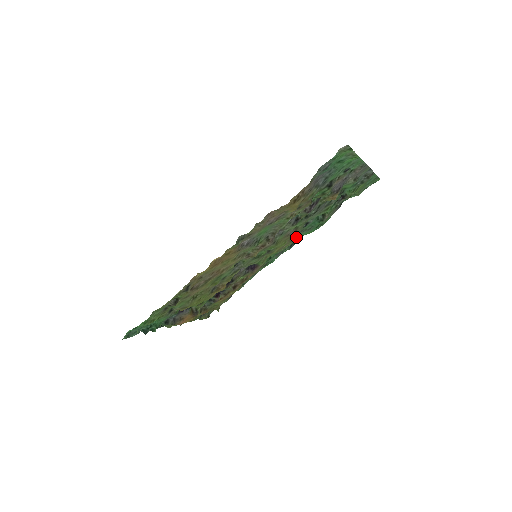
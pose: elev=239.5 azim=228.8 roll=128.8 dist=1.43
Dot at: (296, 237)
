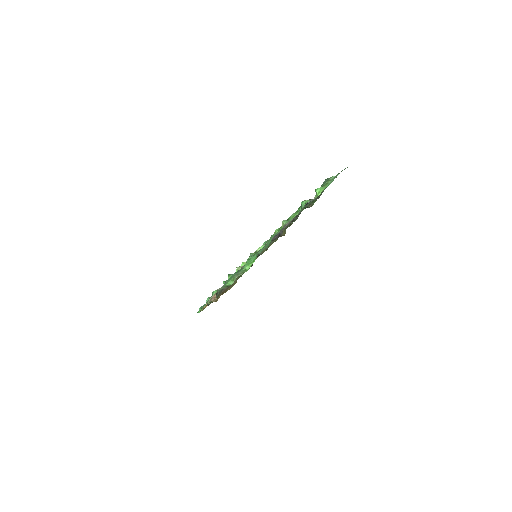
Dot at: occluded
